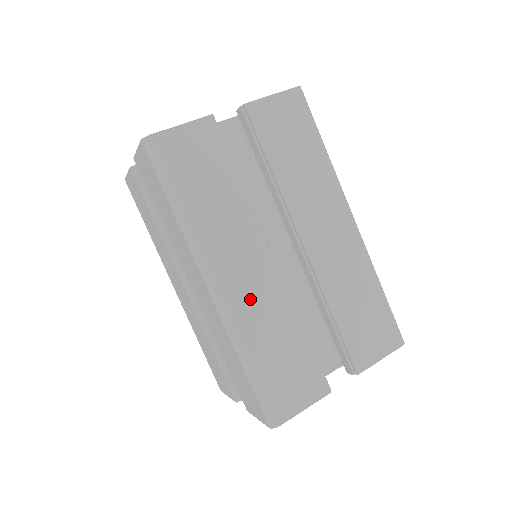
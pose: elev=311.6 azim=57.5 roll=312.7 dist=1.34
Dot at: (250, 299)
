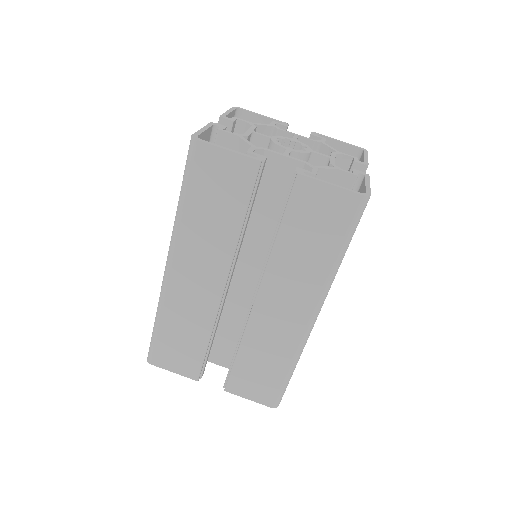
Dot at: (186, 294)
